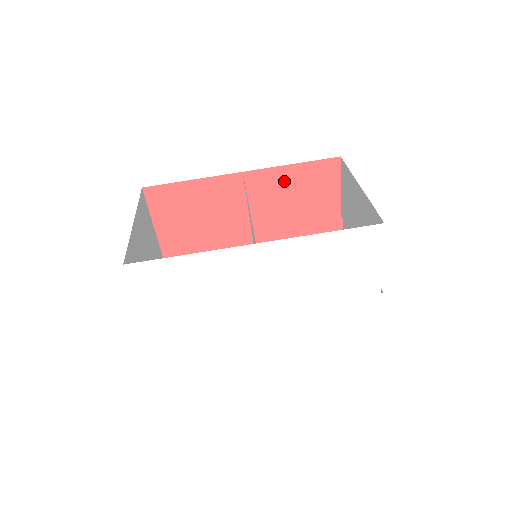
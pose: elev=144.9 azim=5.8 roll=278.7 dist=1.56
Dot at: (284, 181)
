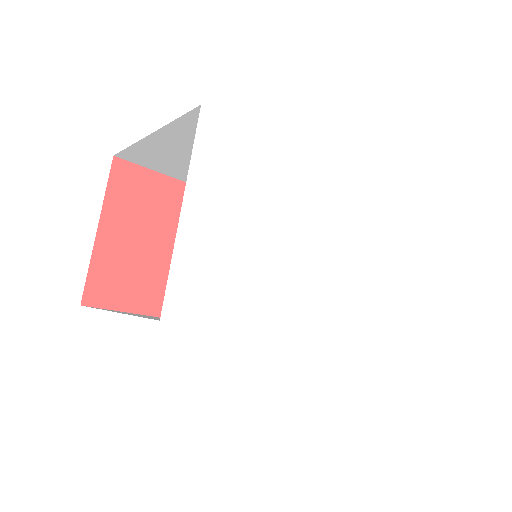
Dot at: occluded
